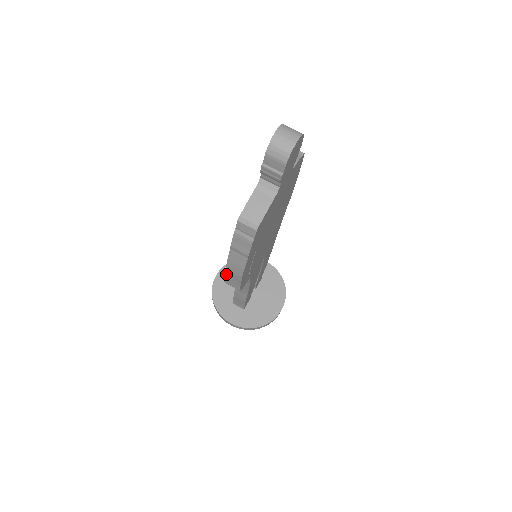
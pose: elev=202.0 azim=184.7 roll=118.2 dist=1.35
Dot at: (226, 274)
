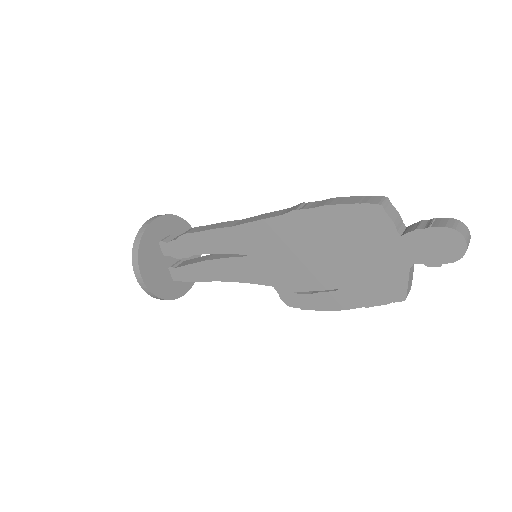
Dot at: (320, 310)
